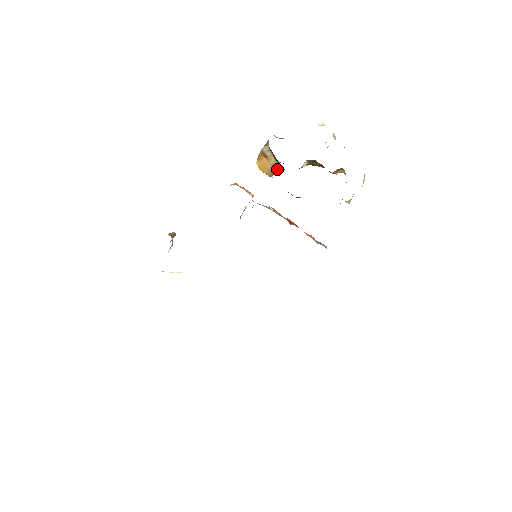
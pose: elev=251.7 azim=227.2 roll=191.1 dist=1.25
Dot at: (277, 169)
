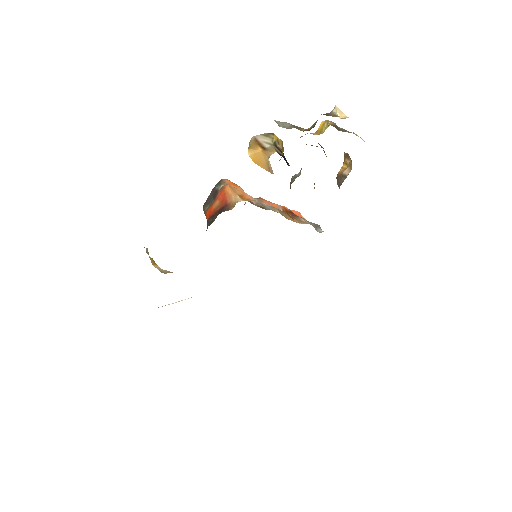
Dot at: occluded
